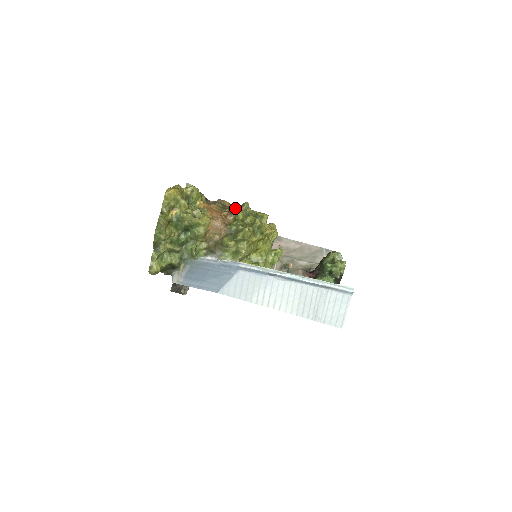
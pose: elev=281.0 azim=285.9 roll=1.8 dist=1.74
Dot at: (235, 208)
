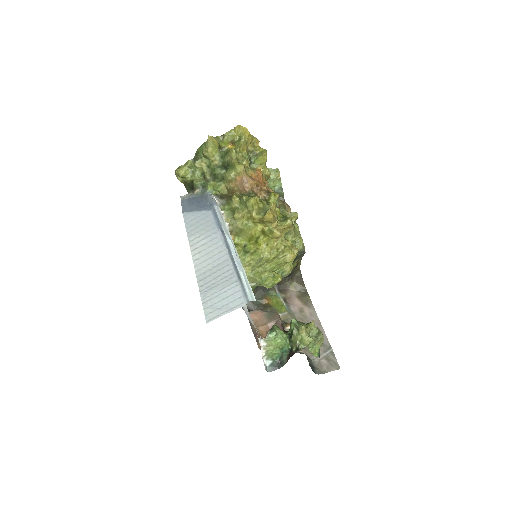
Dot at: (276, 193)
